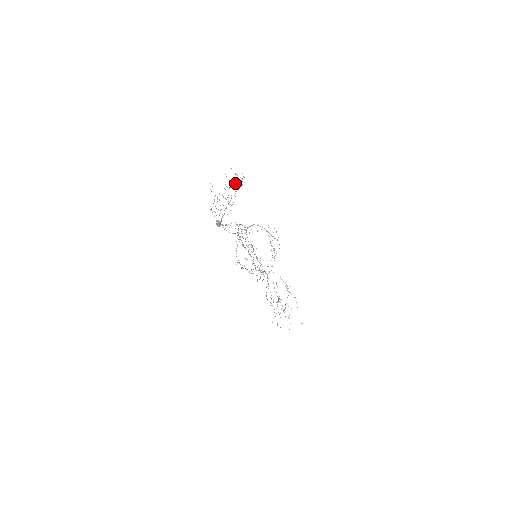
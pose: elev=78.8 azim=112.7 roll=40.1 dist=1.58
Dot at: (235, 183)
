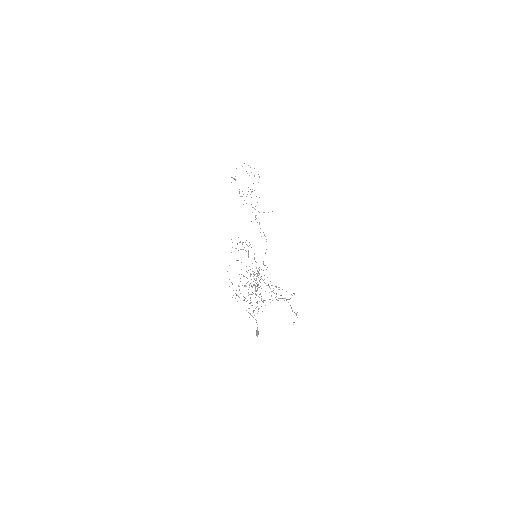
Dot at: occluded
